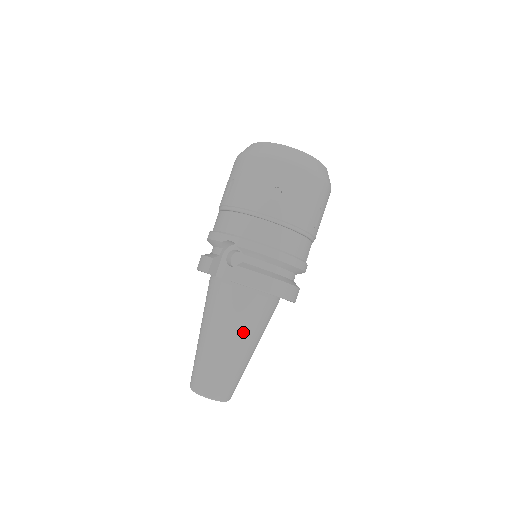
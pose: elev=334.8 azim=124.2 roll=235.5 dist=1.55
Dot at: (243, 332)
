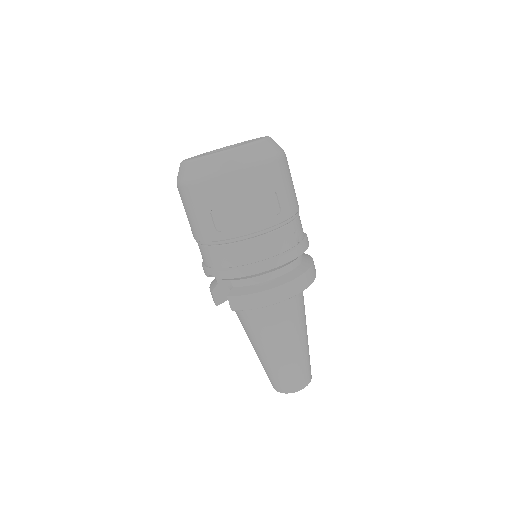
Dot at: (276, 337)
